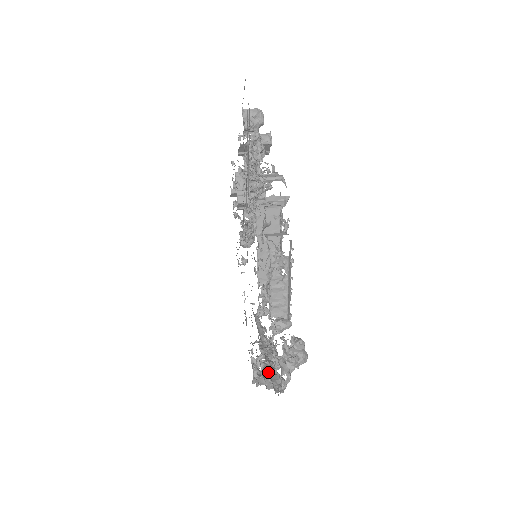
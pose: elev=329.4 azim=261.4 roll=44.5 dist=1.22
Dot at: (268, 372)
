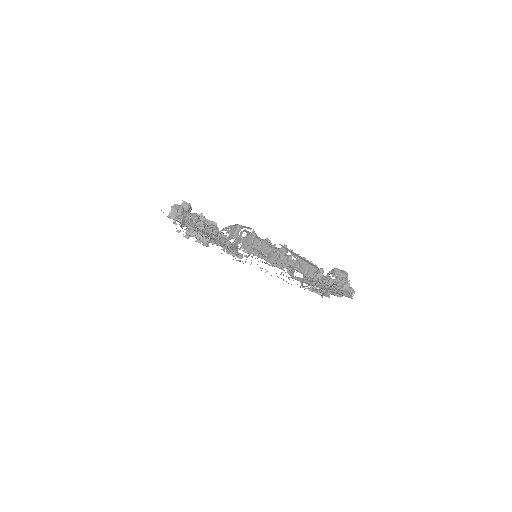
Dot at: occluded
